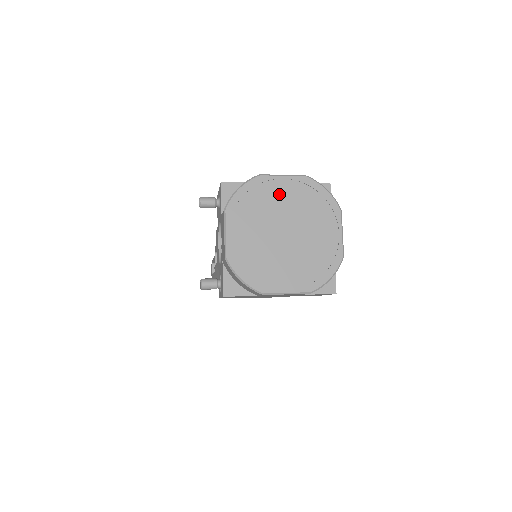
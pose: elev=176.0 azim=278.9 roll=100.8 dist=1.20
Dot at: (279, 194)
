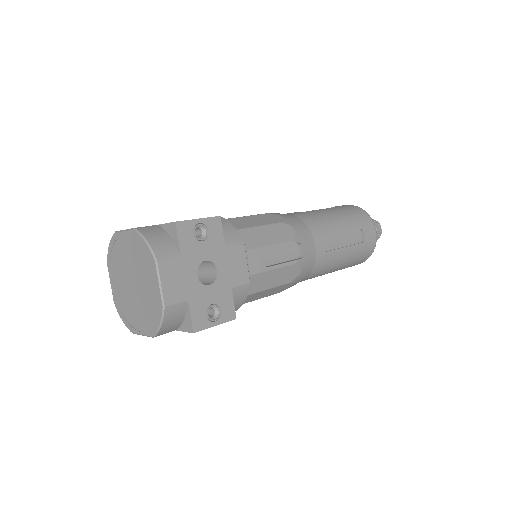
Dot at: (125, 248)
